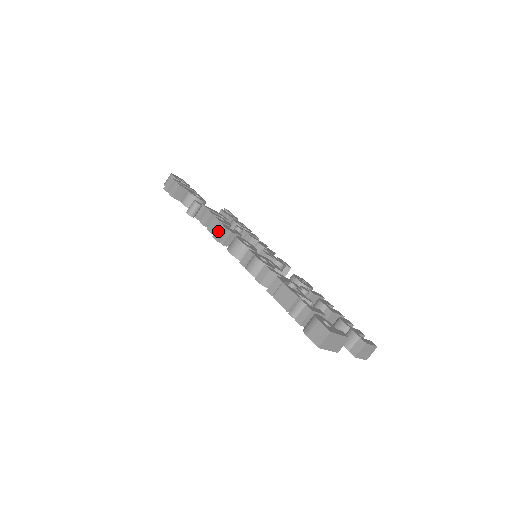
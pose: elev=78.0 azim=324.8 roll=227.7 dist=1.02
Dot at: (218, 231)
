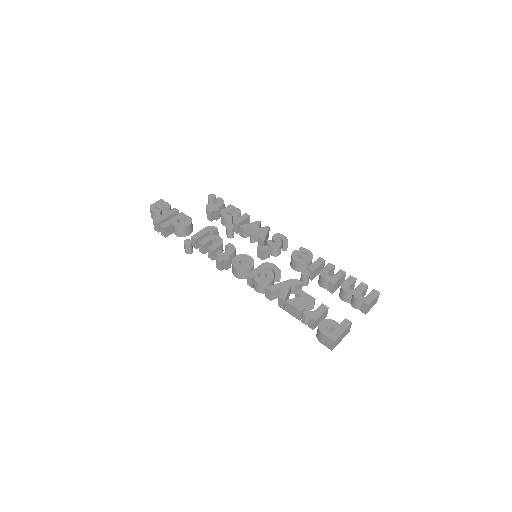
Dot at: (217, 264)
